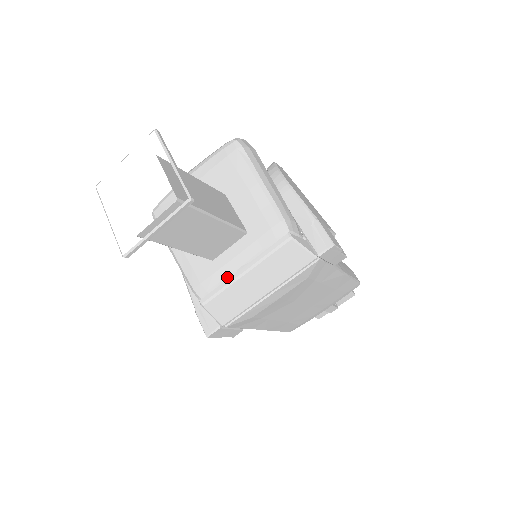
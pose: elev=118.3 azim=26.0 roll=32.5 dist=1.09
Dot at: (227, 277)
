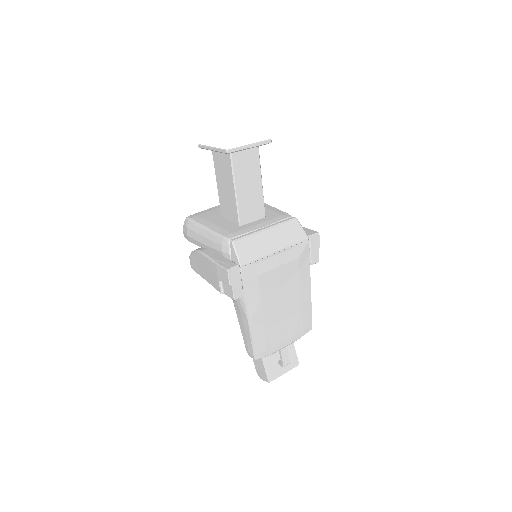
Dot at: (253, 231)
